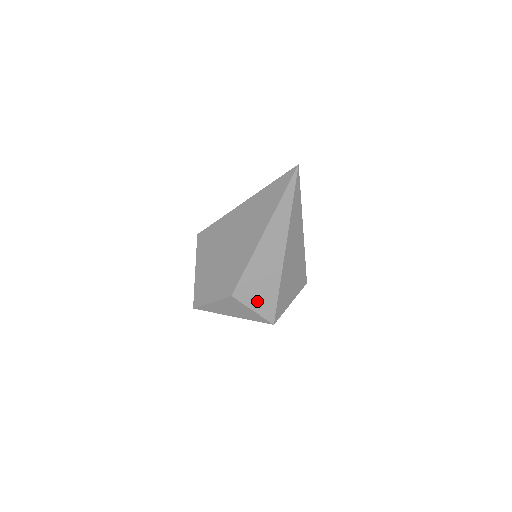
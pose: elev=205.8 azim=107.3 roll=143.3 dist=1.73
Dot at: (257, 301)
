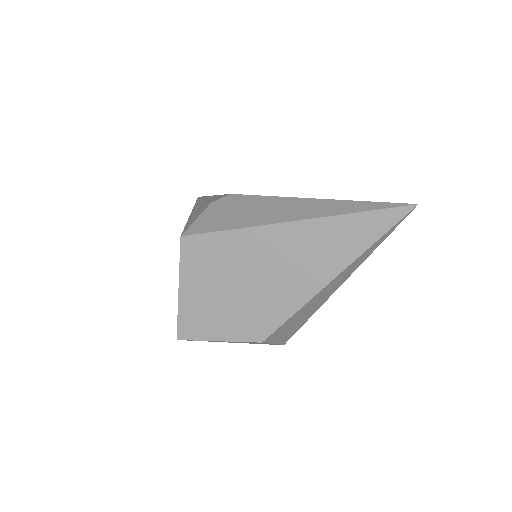
Dot at: (283, 335)
